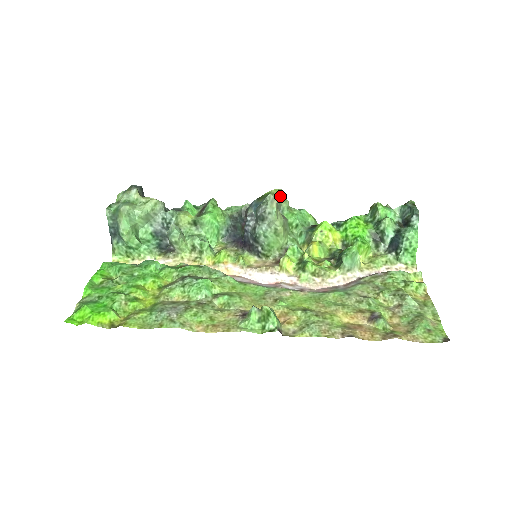
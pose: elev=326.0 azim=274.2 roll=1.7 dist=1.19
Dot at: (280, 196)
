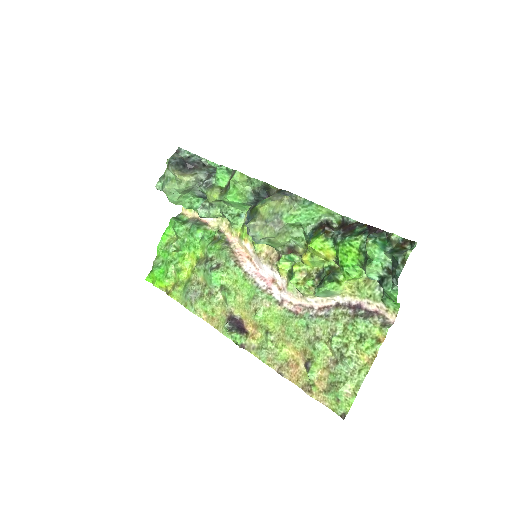
Dot at: (272, 208)
